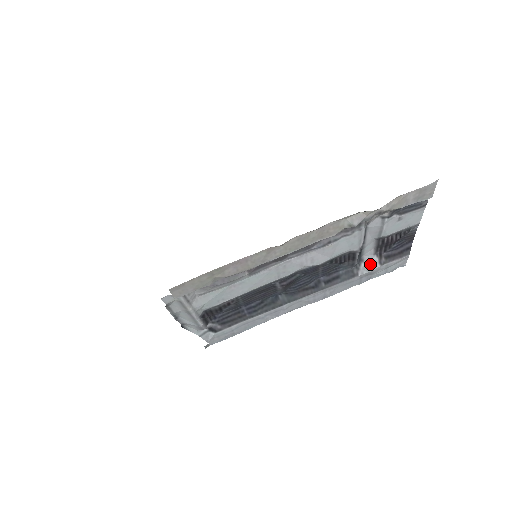
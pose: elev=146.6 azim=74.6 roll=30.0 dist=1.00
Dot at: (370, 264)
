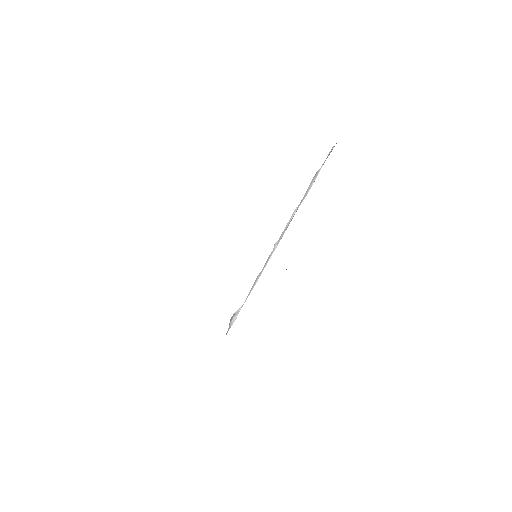
Dot at: occluded
